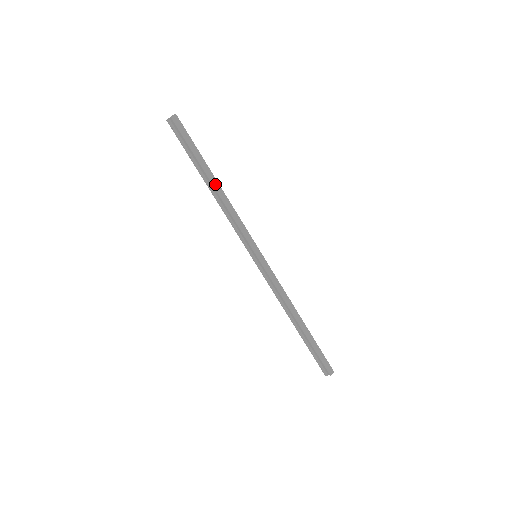
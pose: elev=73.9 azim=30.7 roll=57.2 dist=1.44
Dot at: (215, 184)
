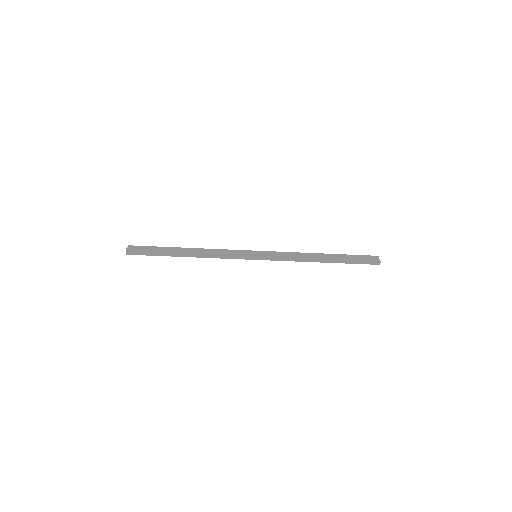
Dot at: (188, 255)
